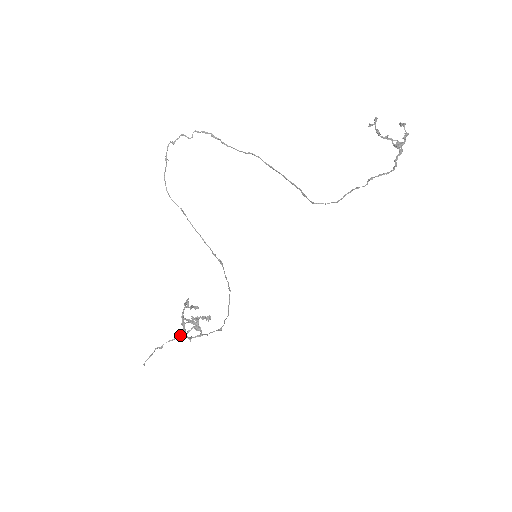
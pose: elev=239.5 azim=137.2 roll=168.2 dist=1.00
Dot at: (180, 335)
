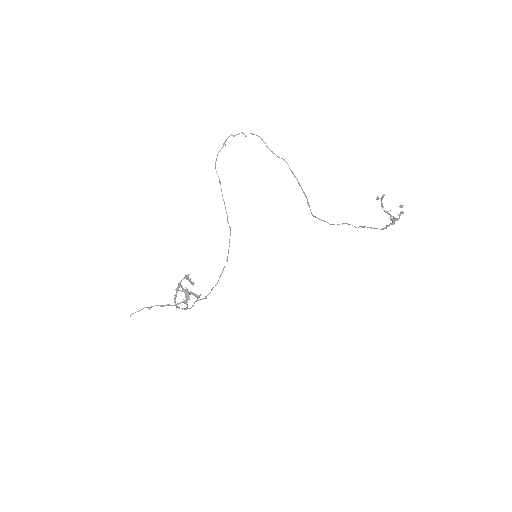
Dot at: (169, 304)
